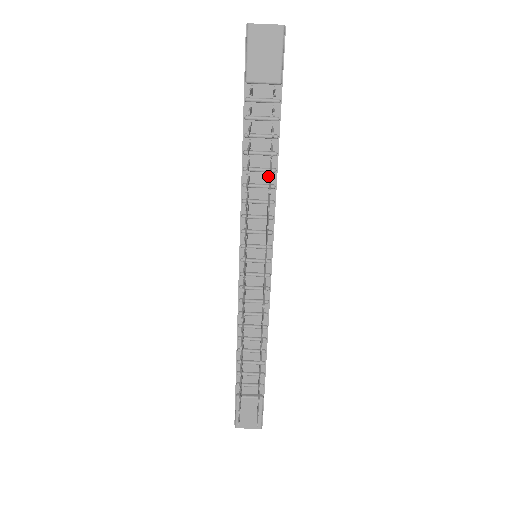
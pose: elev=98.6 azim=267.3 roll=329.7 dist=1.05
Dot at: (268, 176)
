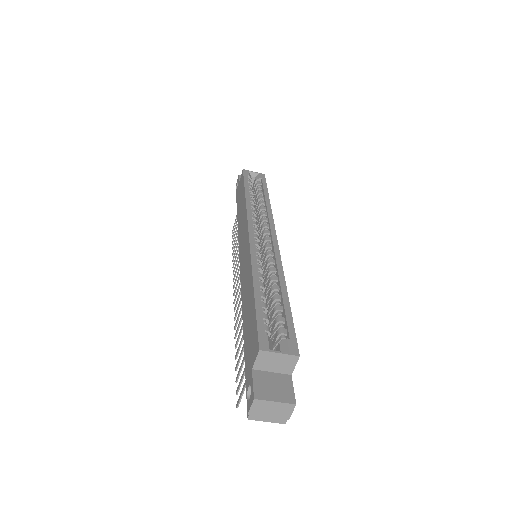
Dot at: occluded
